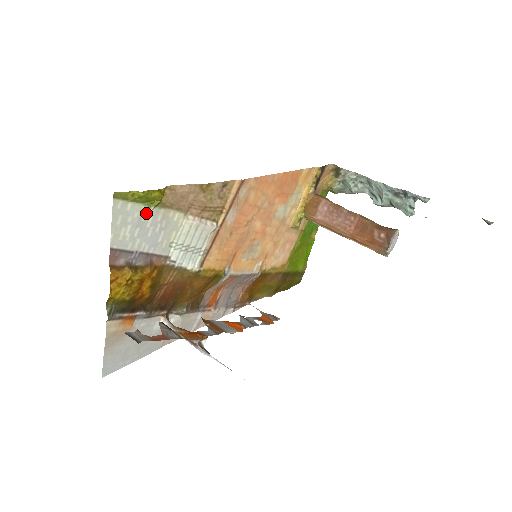
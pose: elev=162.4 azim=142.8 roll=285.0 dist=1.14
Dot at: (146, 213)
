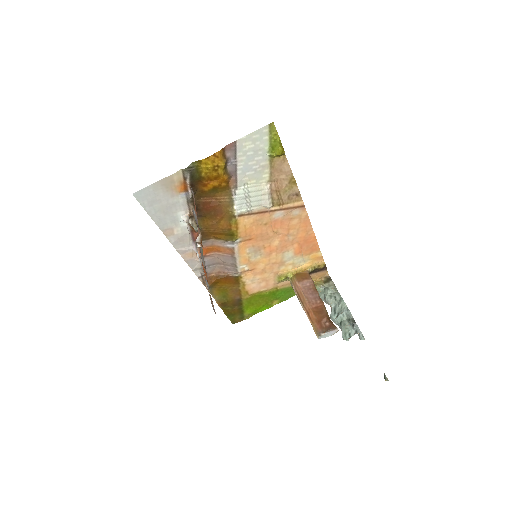
Dot at: (264, 152)
